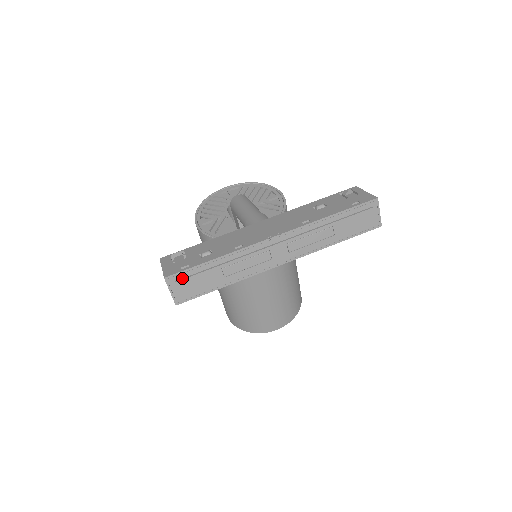
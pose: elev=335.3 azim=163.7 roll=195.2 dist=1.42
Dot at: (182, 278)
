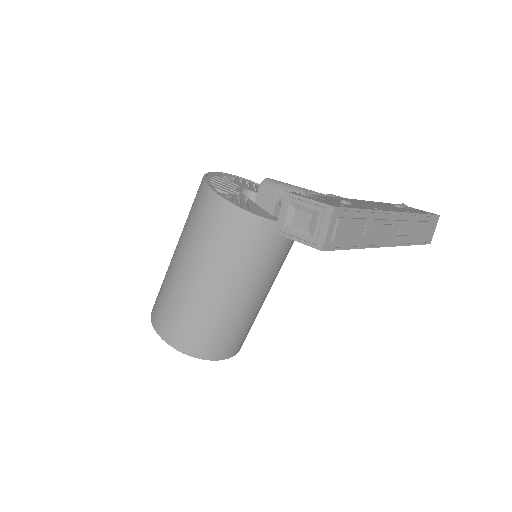
Dot at: (342, 217)
